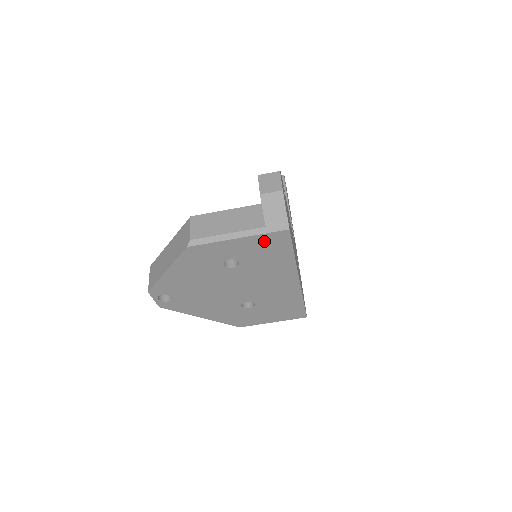
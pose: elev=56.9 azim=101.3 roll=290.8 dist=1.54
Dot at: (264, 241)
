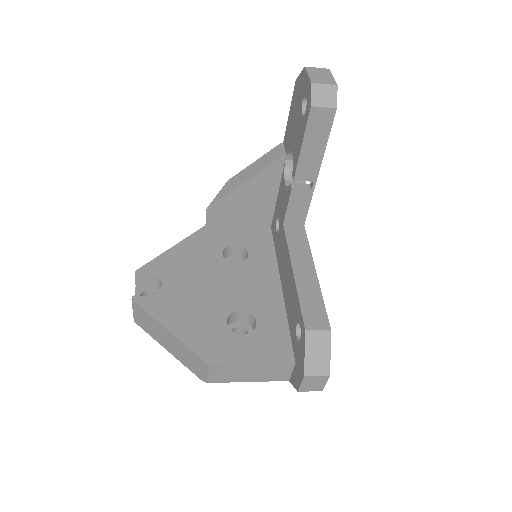
Dot at: occluded
